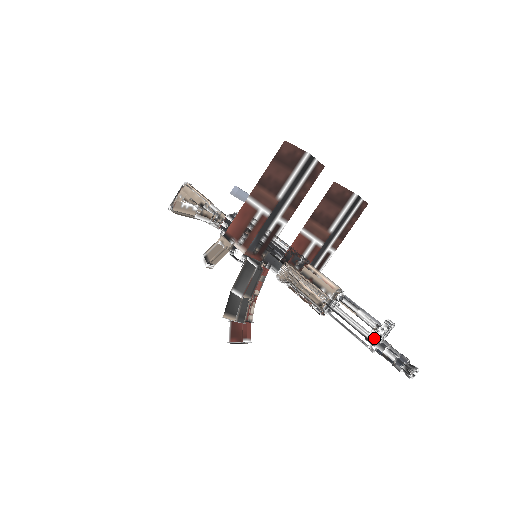
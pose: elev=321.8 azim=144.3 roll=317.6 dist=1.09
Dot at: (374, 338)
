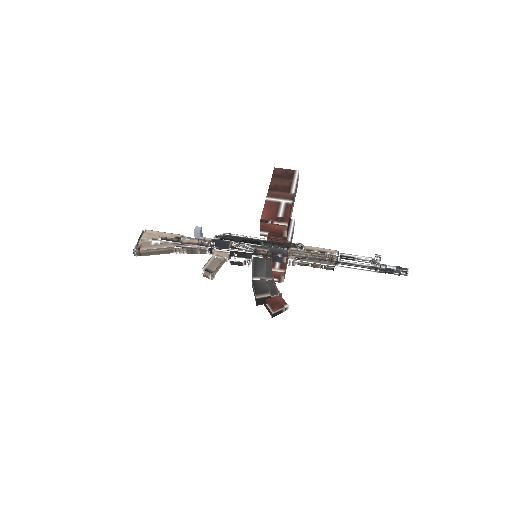
Dot at: (376, 265)
